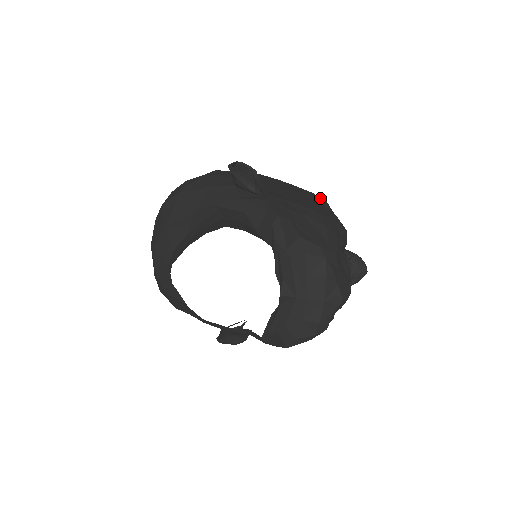
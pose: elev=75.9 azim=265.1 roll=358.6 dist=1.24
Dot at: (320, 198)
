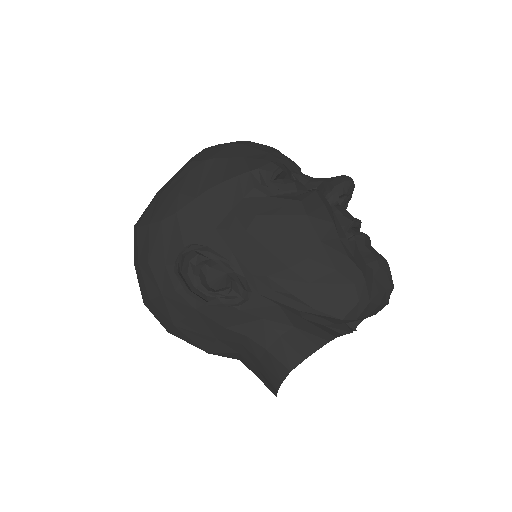
Dot at: (252, 176)
